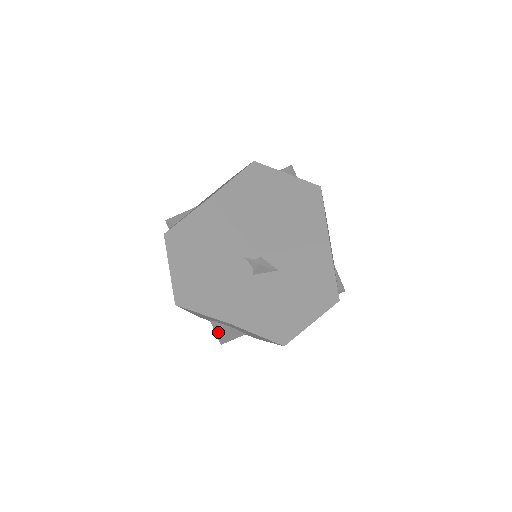
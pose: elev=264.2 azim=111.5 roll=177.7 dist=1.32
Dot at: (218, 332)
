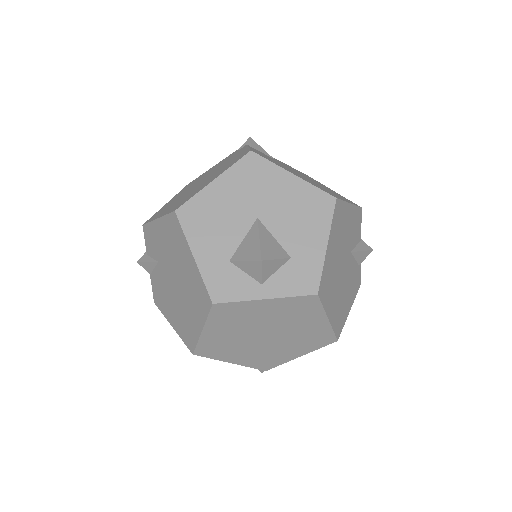
Dot at: (248, 252)
